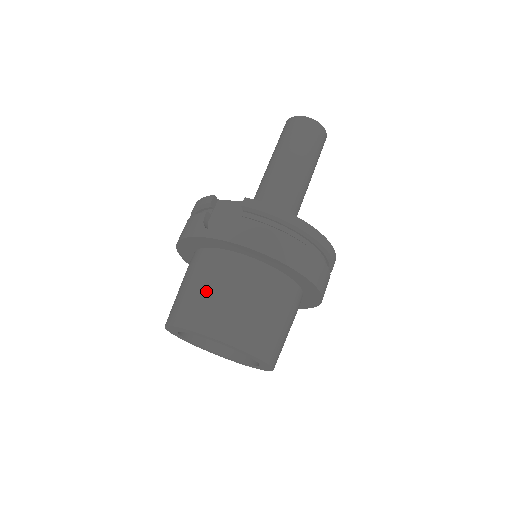
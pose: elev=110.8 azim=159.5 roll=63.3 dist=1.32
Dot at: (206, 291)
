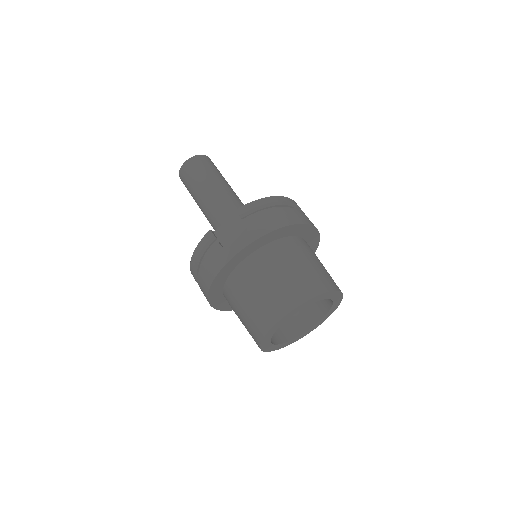
Dot at: (272, 283)
